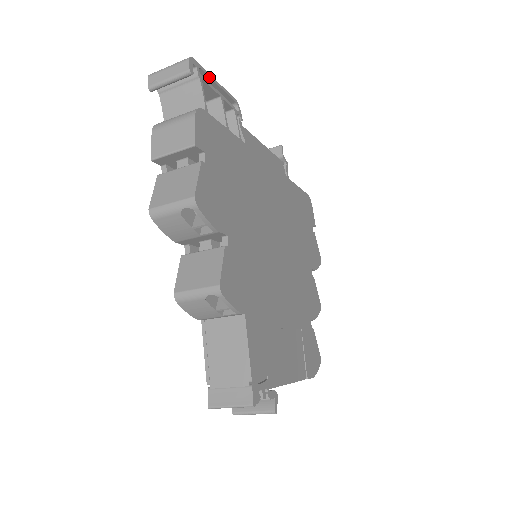
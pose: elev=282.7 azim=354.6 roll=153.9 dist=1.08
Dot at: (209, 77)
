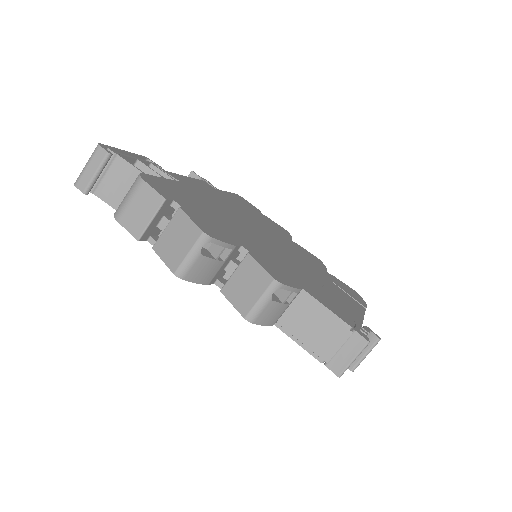
Dot at: (119, 151)
